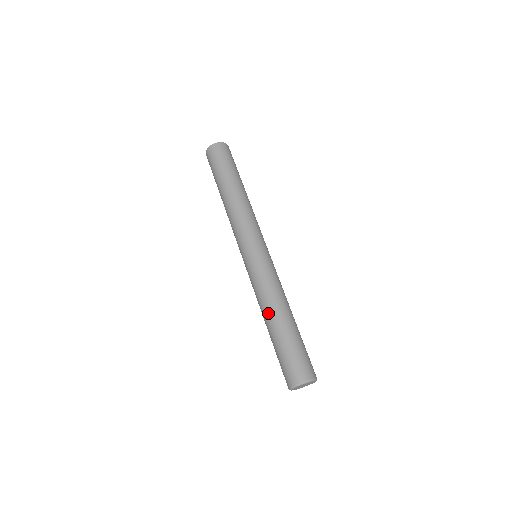
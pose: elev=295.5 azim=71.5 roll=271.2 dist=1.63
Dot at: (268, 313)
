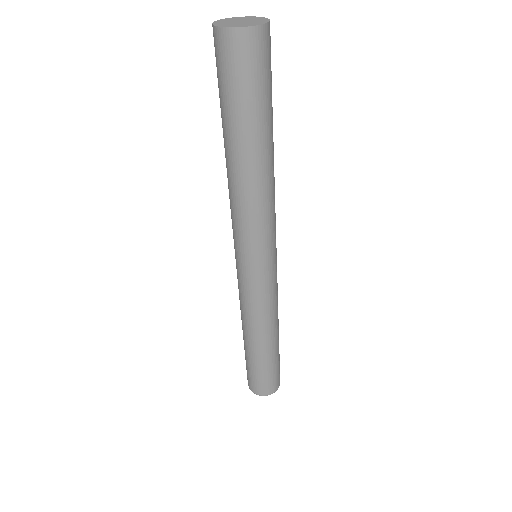
Dot at: (248, 335)
